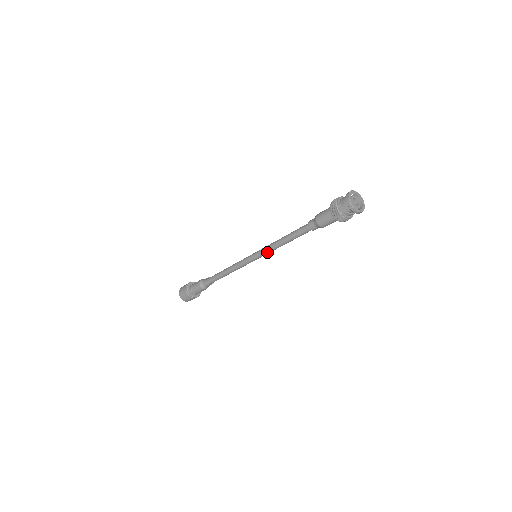
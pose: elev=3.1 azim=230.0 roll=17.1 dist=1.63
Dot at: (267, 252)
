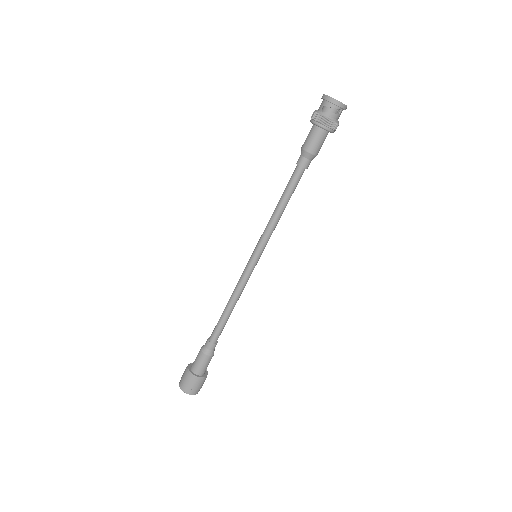
Dot at: (267, 237)
